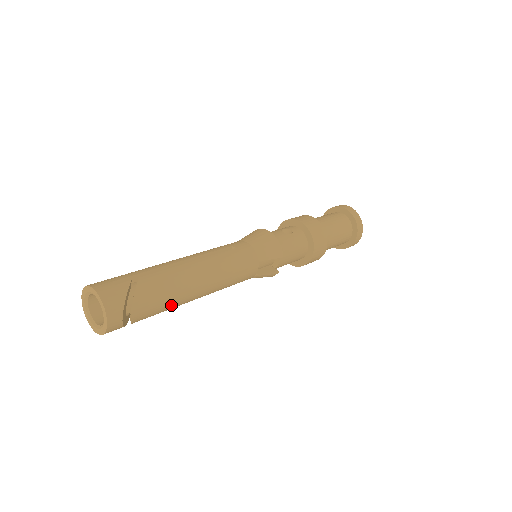
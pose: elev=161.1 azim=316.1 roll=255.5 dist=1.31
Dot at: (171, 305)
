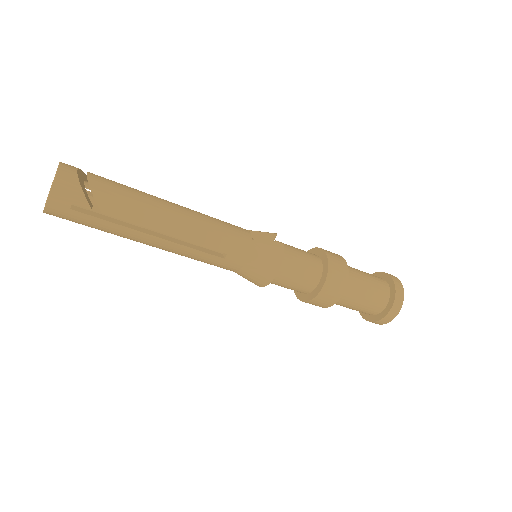
Dot at: (138, 197)
